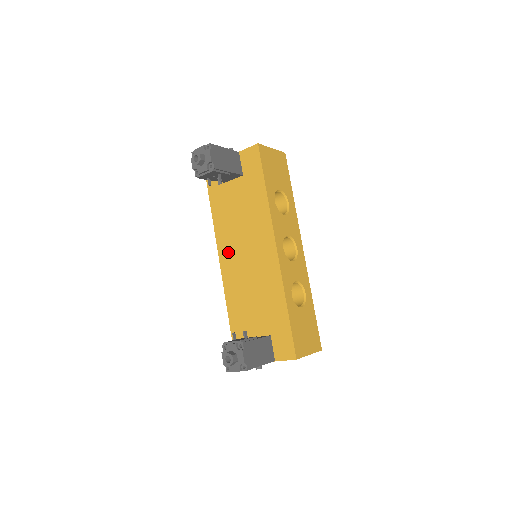
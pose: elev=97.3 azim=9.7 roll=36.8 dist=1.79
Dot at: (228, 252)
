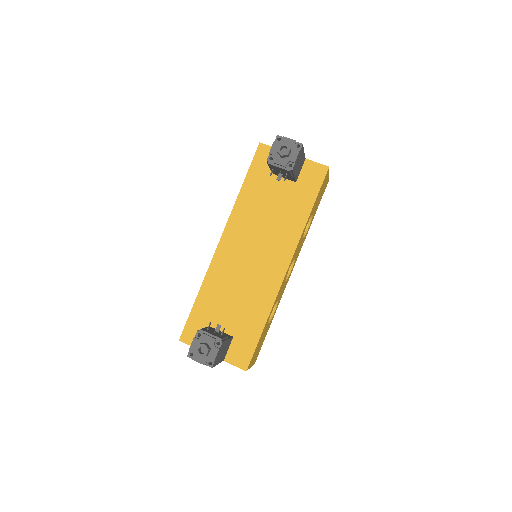
Dot at: (235, 237)
